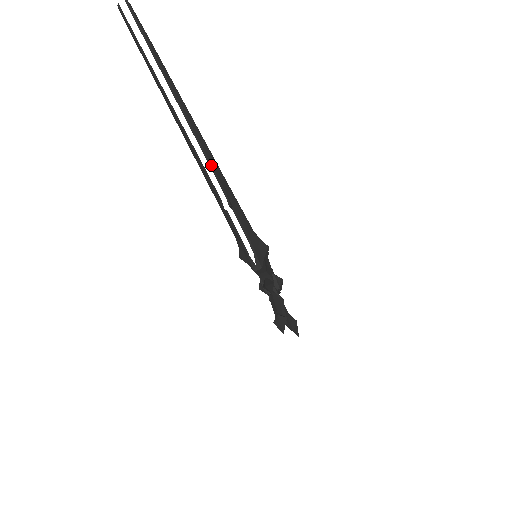
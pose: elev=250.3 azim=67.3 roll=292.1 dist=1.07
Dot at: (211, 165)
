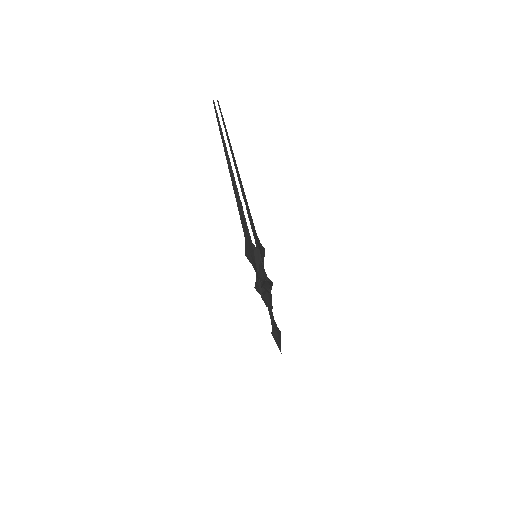
Dot at: (239, 180)
